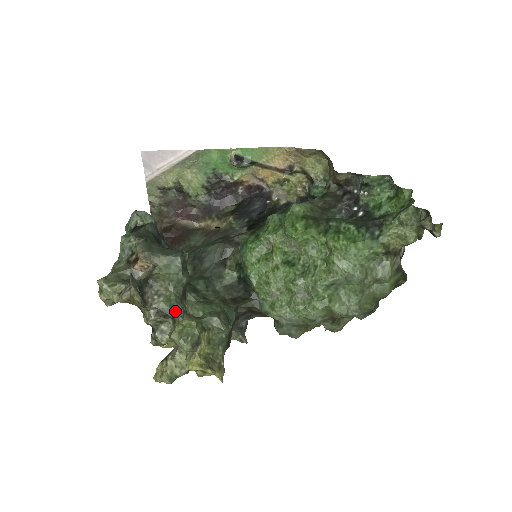
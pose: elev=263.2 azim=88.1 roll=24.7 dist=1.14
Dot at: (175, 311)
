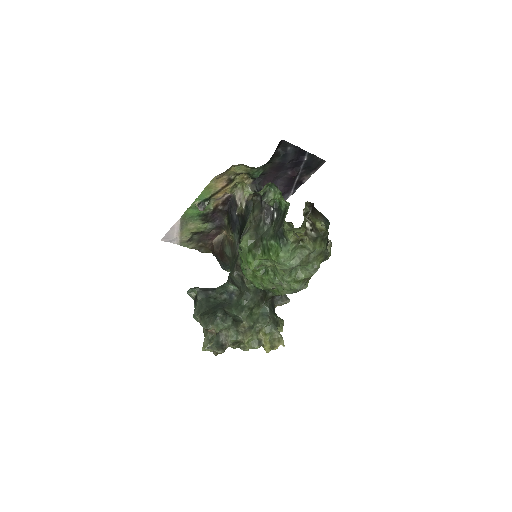
Dot at: (239, 339)
